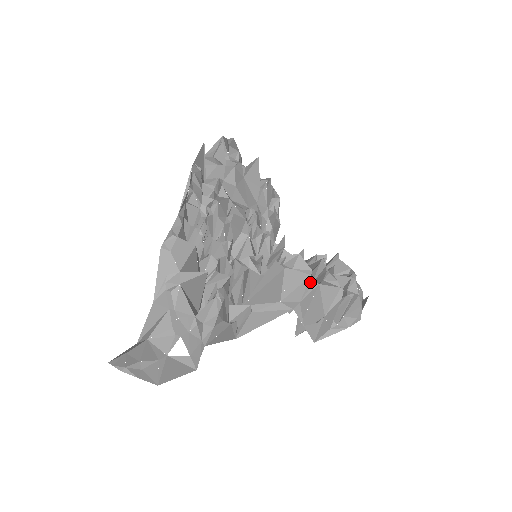
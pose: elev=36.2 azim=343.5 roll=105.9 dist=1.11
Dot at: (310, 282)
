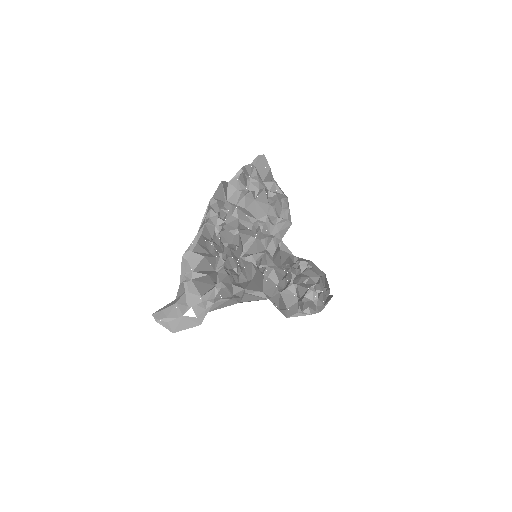
Dot at: (276, 289)
